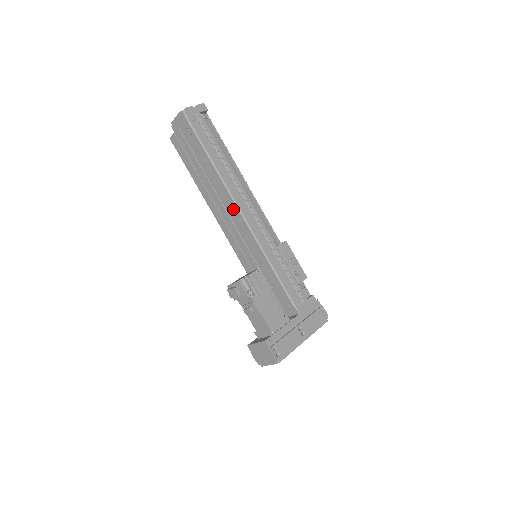
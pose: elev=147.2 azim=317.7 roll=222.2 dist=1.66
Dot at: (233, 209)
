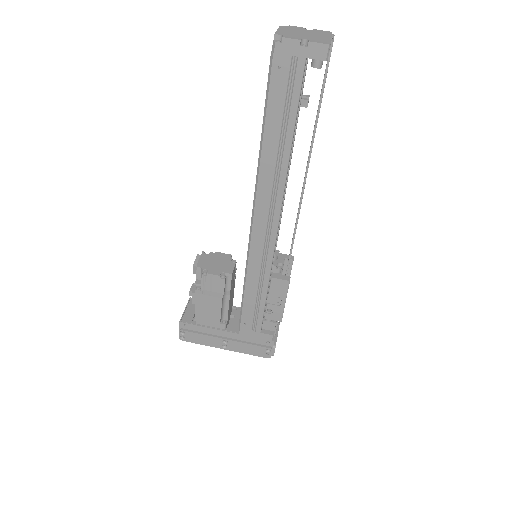
Dot at: occluded
